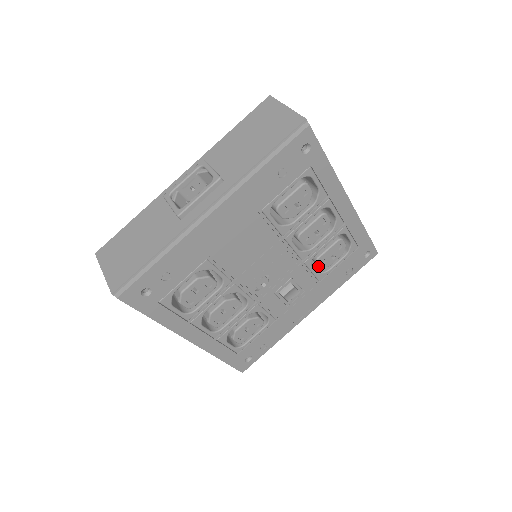
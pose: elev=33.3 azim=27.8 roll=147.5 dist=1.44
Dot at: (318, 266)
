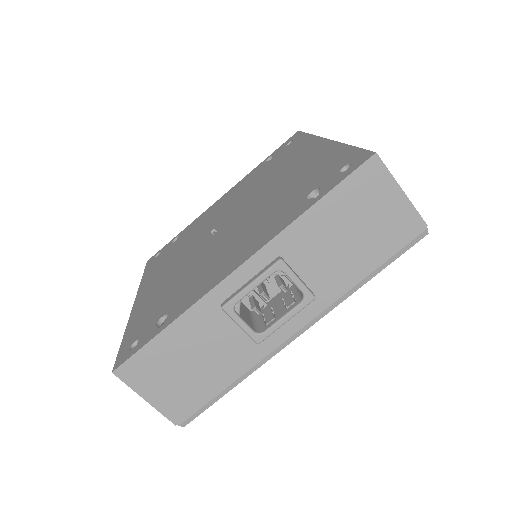
Dot at: occluded
